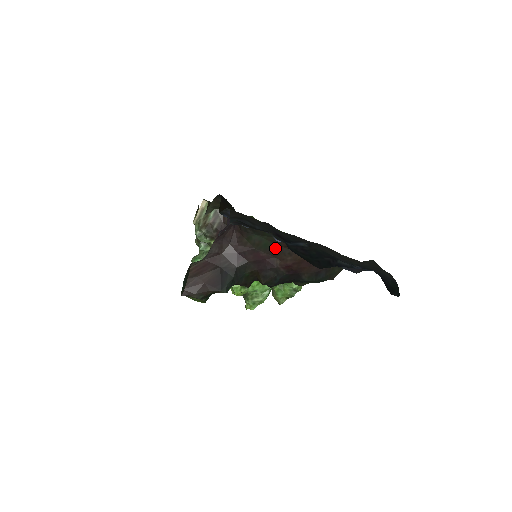
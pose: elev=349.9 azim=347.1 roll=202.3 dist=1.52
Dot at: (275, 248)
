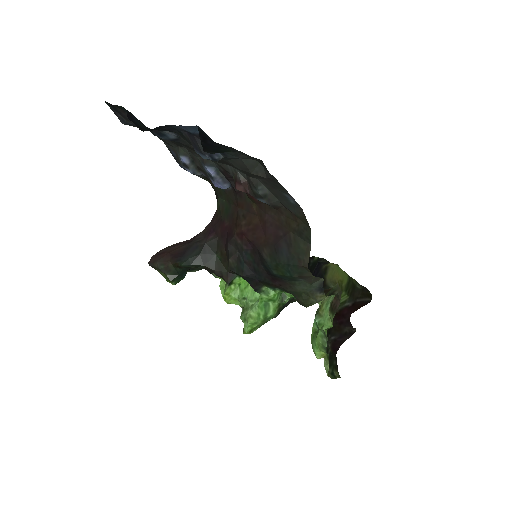
Dot at: (233, 211)
